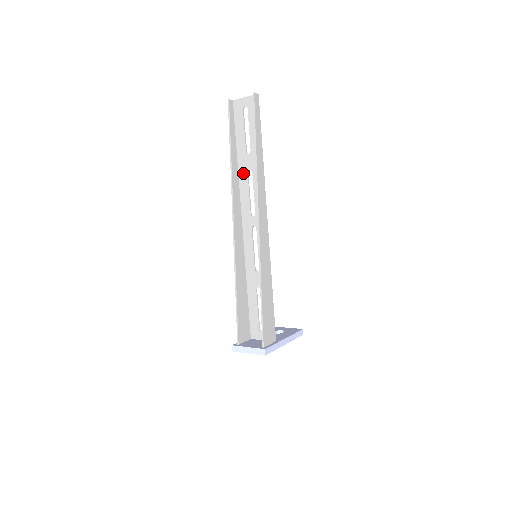
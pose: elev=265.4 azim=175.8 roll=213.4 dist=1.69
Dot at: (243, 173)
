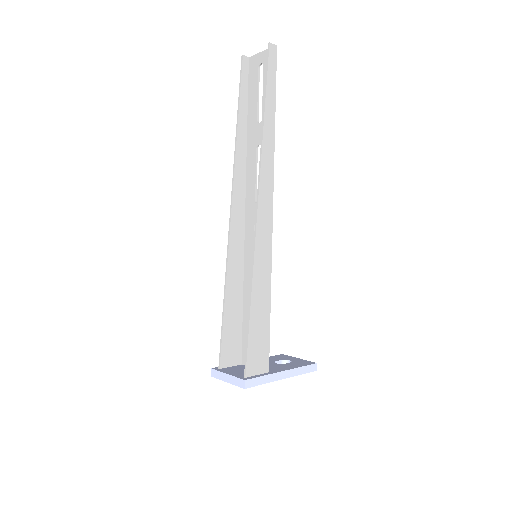
Dot at: (251, 148)
